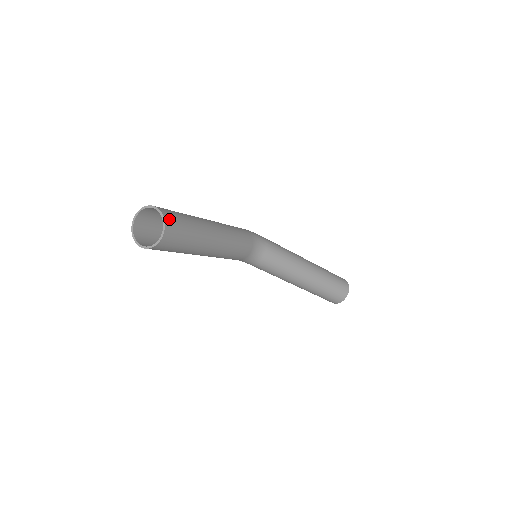
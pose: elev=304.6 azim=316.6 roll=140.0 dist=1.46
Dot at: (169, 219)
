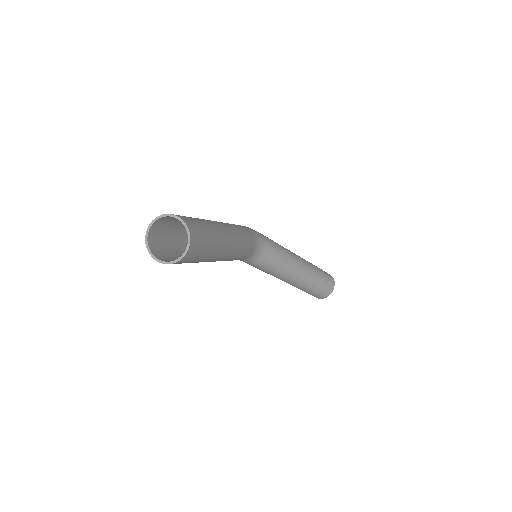
Dot at: (193, 231)
